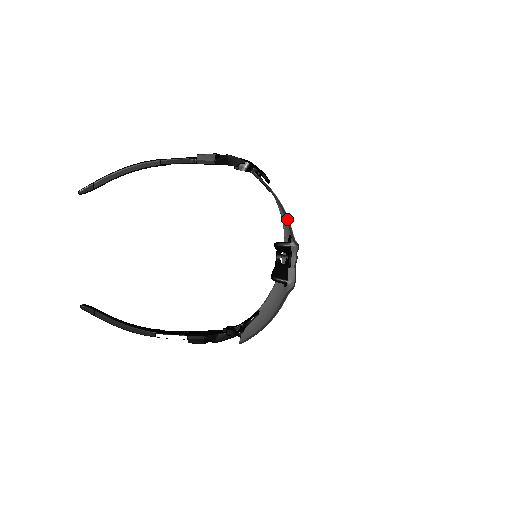
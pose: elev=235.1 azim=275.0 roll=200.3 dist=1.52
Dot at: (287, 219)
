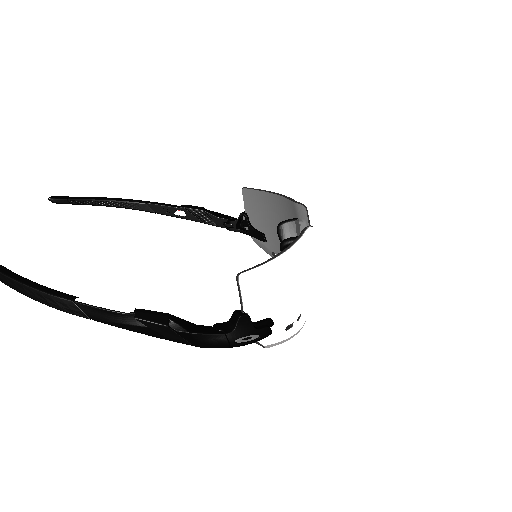
Dot at: (285, 196)
